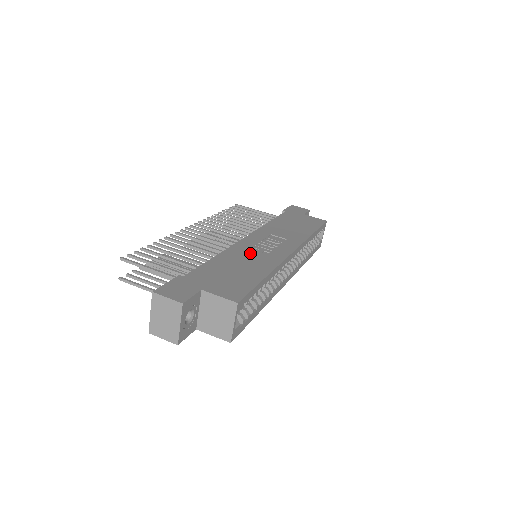
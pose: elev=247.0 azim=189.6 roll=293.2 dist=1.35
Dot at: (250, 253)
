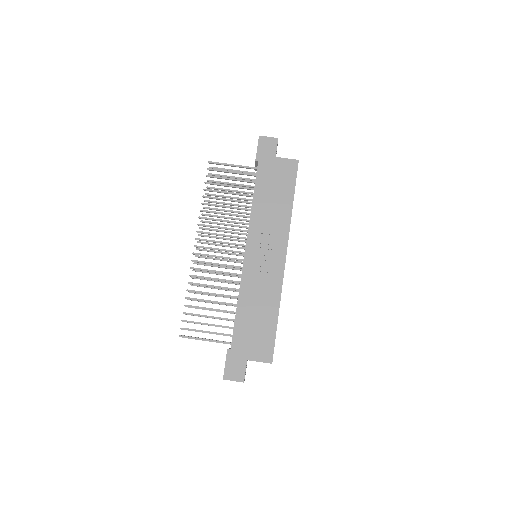
Dot at: (257, 284)
